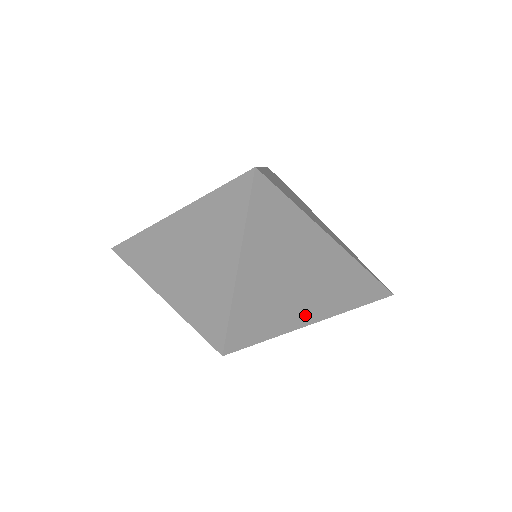
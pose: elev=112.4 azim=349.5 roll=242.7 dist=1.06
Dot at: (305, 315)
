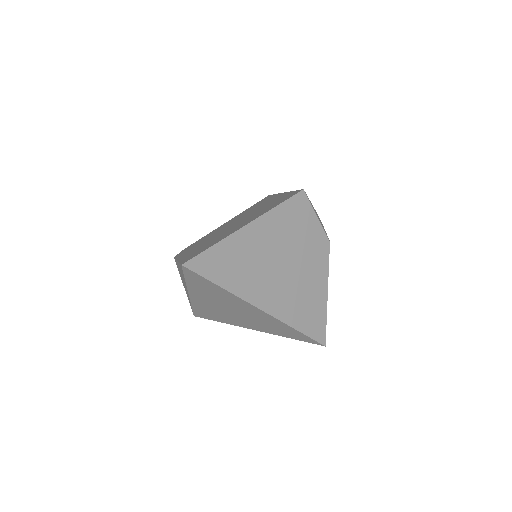
Dot at: occluded
